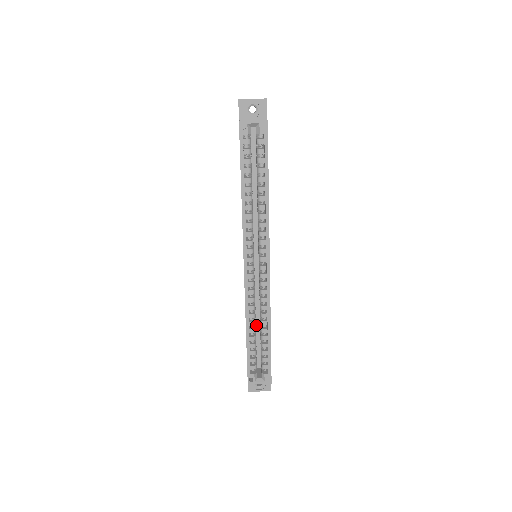
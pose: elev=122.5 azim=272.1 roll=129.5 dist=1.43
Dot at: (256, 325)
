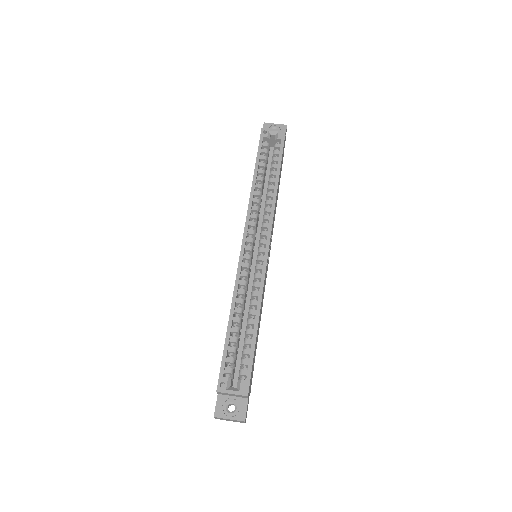
Dot at: (242, 330)
